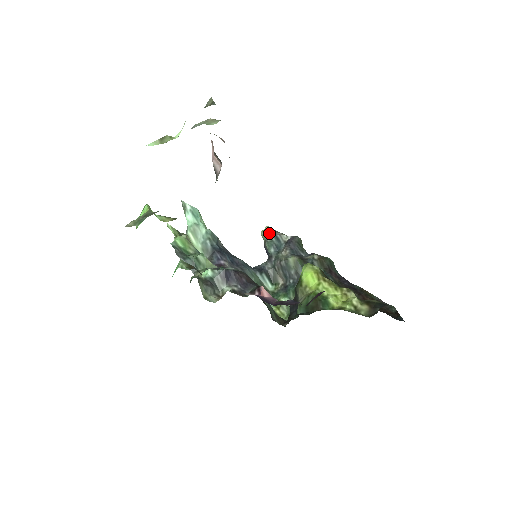
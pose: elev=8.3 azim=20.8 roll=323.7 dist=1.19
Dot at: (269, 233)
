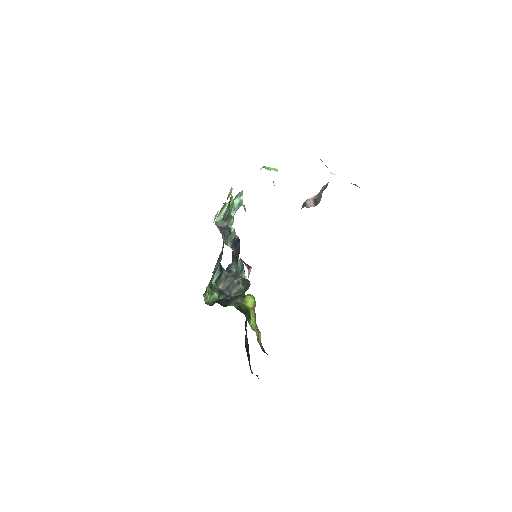
Dot at: (242, 263)
